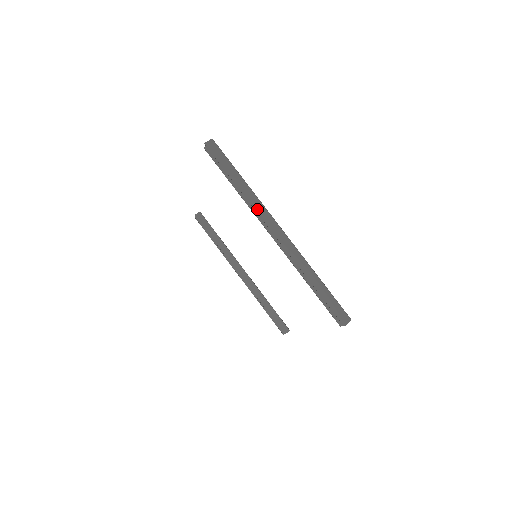
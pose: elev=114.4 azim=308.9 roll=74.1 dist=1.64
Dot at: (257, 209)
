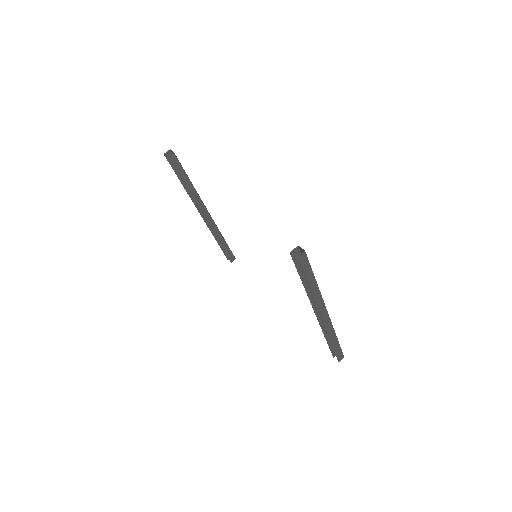
Dot at: (318, 305)
